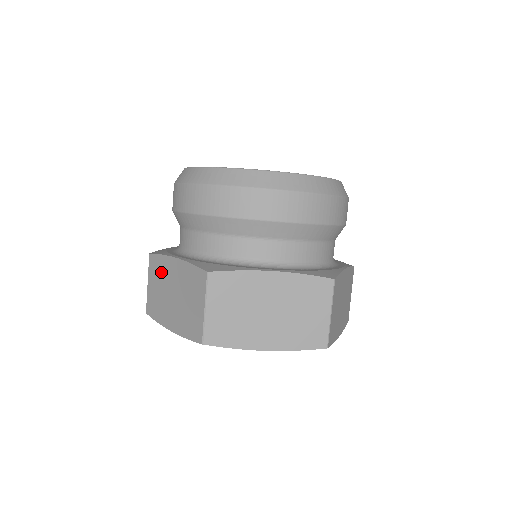
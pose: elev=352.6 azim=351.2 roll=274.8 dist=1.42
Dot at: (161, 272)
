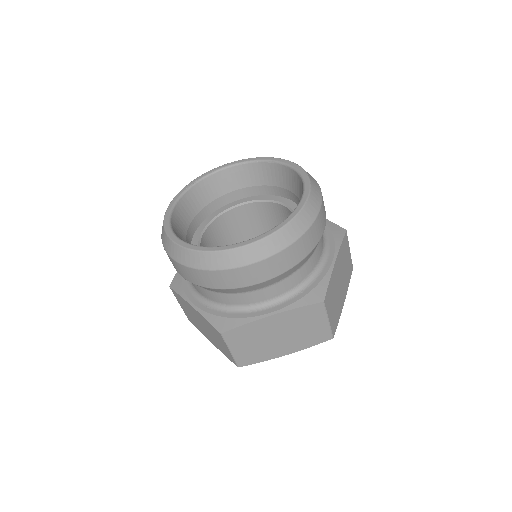
Dot at: (186, 306)
